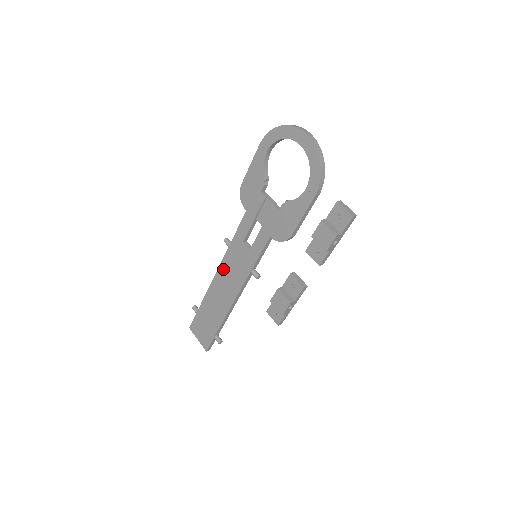
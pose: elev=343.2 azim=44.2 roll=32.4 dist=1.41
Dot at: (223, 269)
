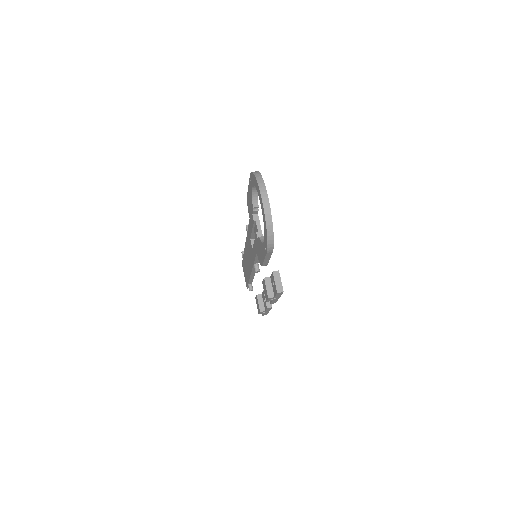
Dot at: (247, 246)
